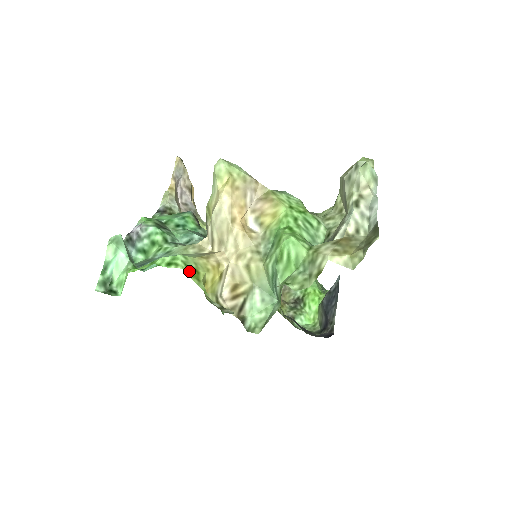
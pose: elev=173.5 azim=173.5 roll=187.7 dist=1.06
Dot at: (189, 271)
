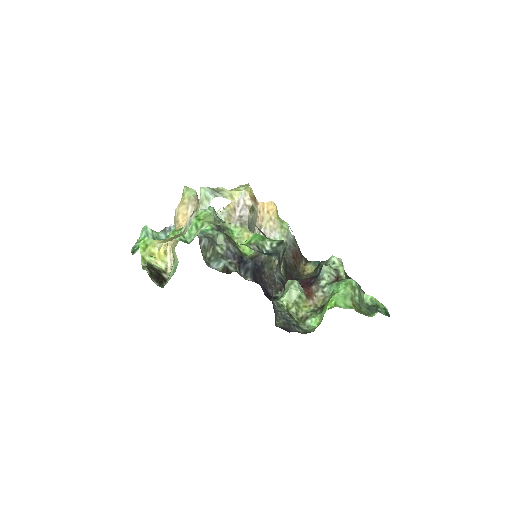
Dot at: (142, 245)
